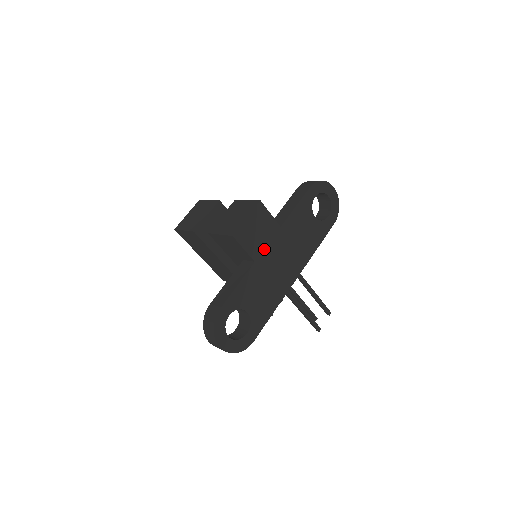
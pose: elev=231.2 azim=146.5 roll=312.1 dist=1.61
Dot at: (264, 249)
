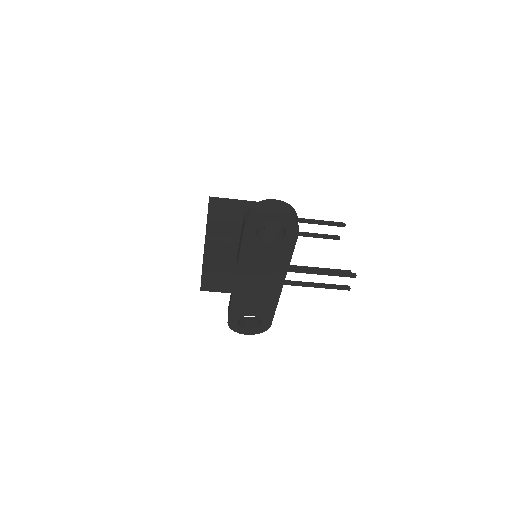
Dot at: (234, 284)
